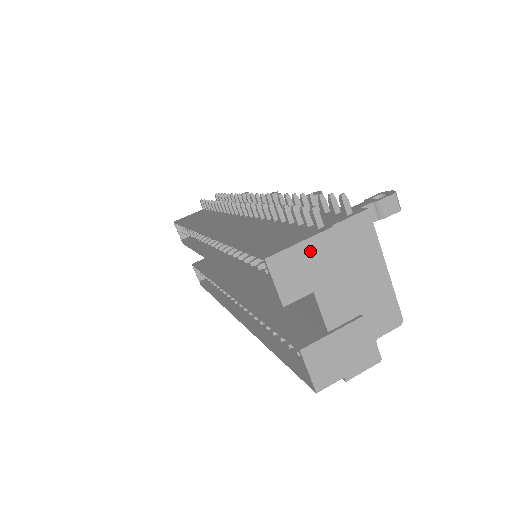
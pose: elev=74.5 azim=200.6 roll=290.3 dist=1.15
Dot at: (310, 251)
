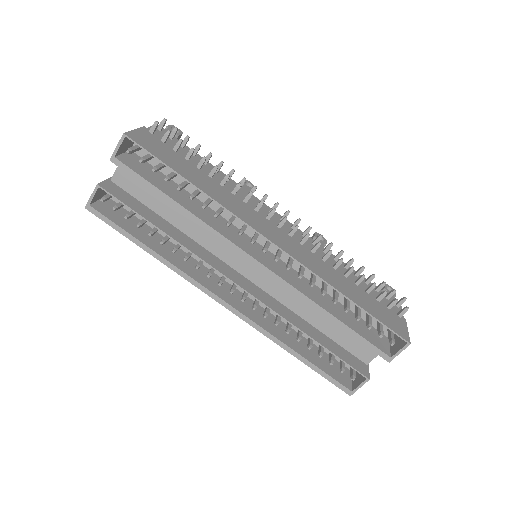
Dot at: occluded
